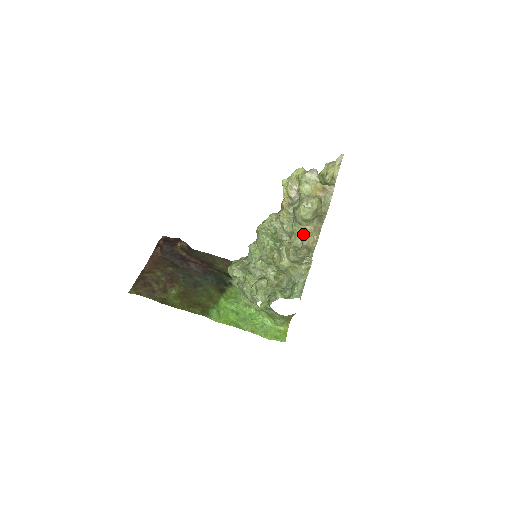
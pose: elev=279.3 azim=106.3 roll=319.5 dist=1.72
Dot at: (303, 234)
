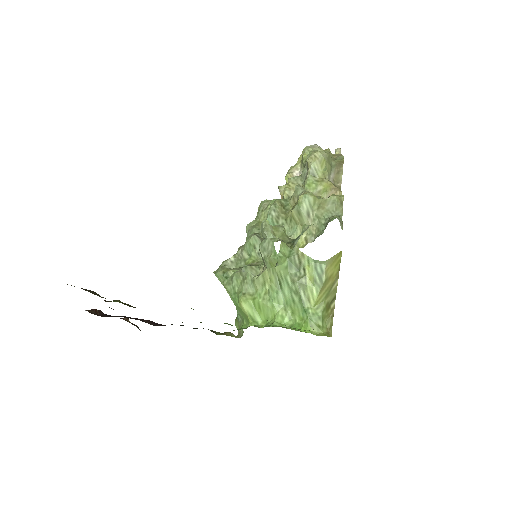
Dot at: (320, 187)
